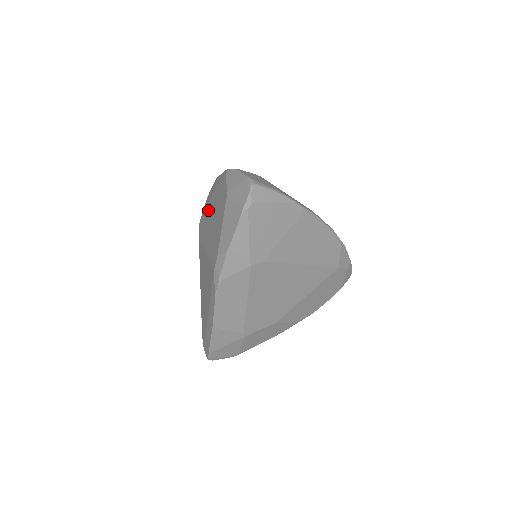
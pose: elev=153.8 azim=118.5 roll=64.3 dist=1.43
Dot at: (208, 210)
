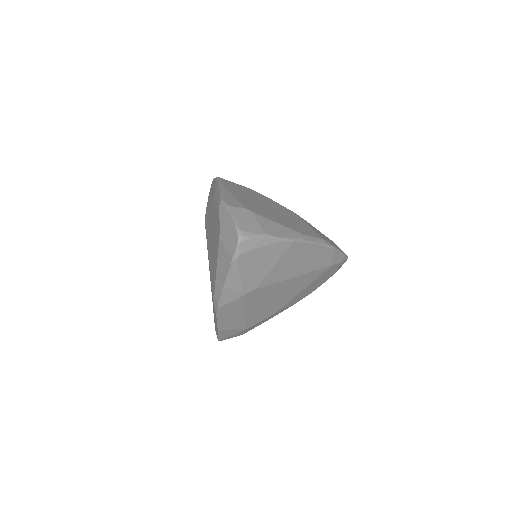
Dot at: (210, 215)
